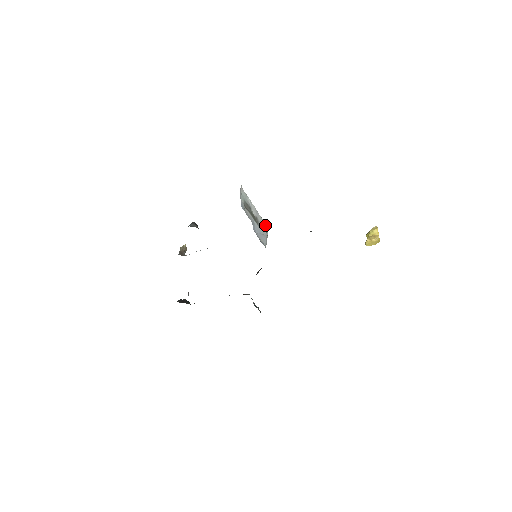
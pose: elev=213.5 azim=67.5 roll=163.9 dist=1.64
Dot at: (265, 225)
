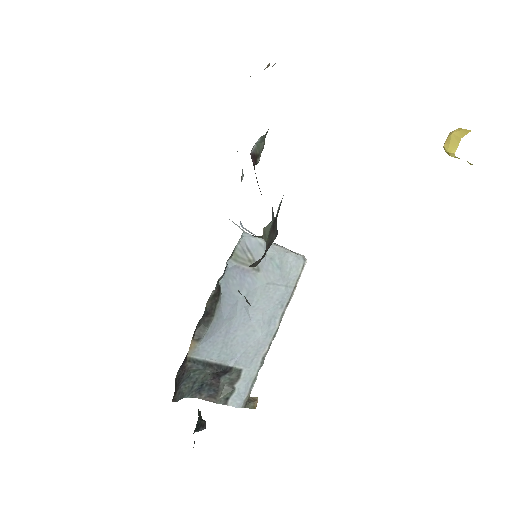
Dot at: occluded
